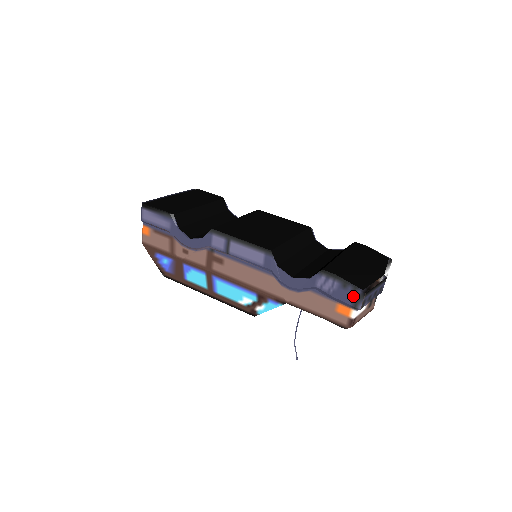
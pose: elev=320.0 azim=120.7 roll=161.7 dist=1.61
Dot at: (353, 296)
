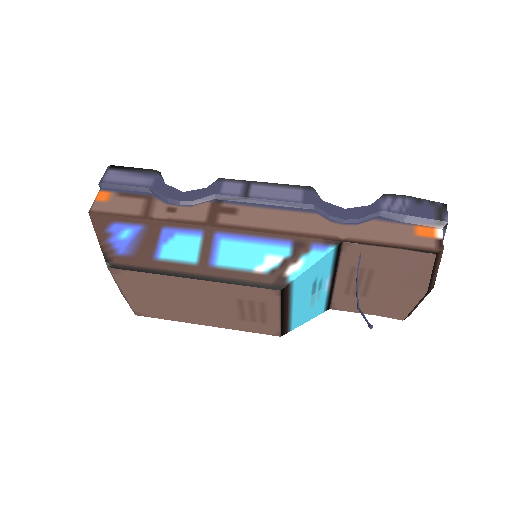
Dot at: (433, 209)
